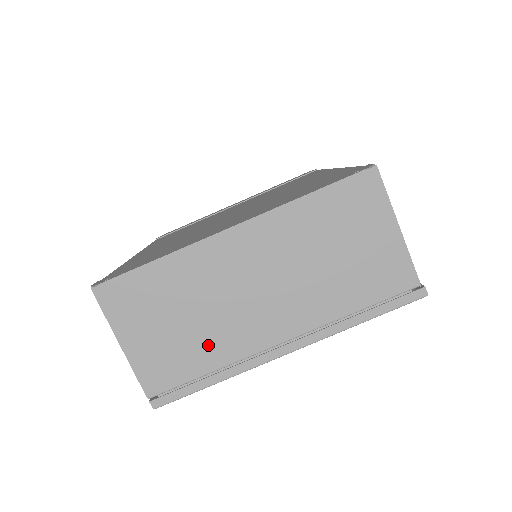
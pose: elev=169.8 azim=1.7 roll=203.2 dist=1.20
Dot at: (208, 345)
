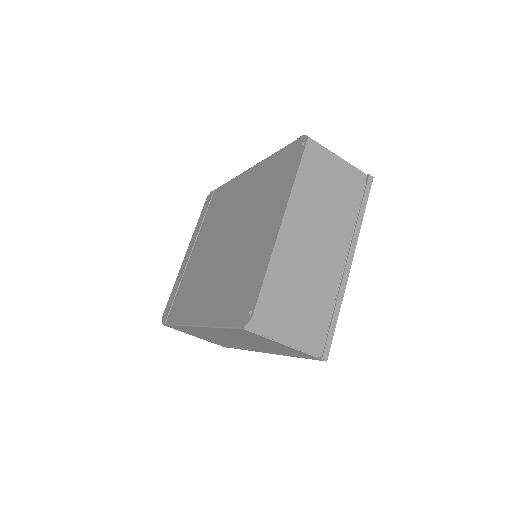
Dot at: (319, 298)
